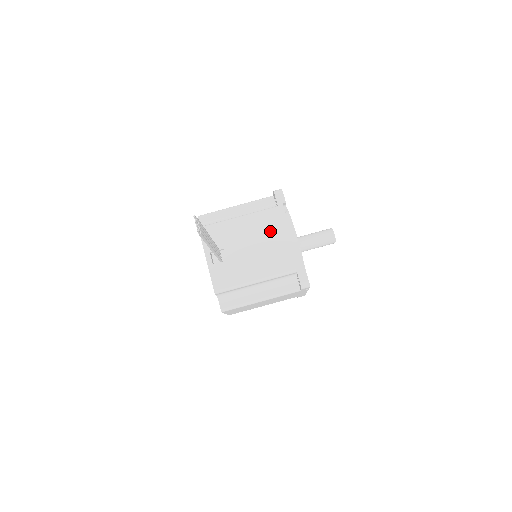
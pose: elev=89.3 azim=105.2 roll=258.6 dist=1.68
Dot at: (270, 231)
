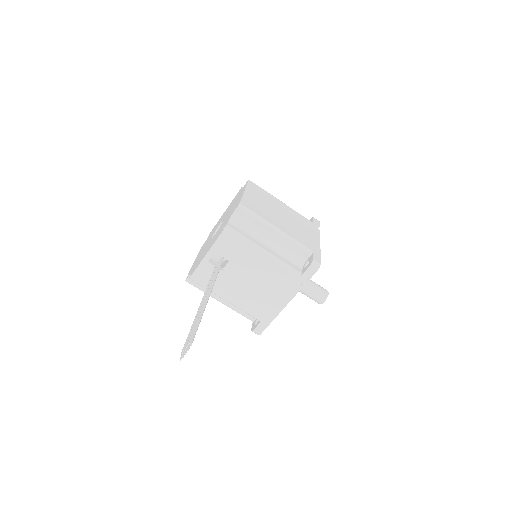
Dot at: (274, 284)
